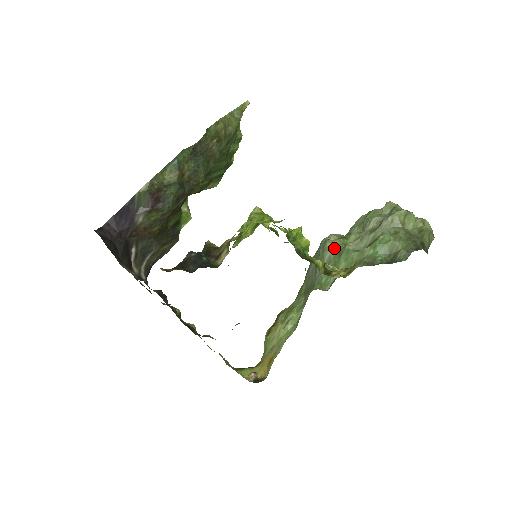
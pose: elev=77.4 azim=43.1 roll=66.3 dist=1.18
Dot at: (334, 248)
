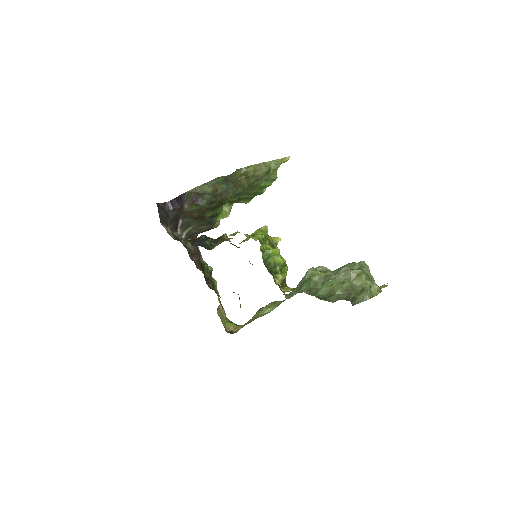
Dot at: (310, 275)
